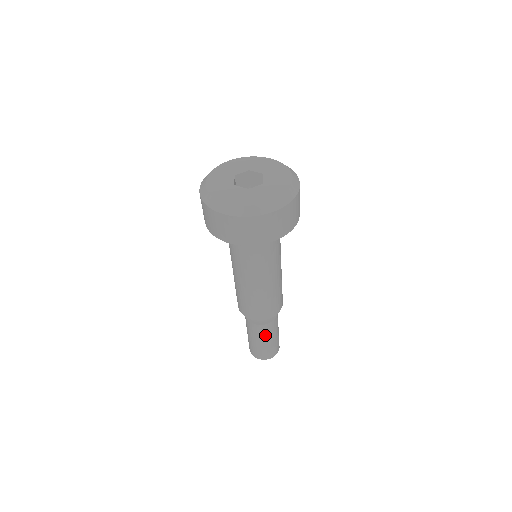
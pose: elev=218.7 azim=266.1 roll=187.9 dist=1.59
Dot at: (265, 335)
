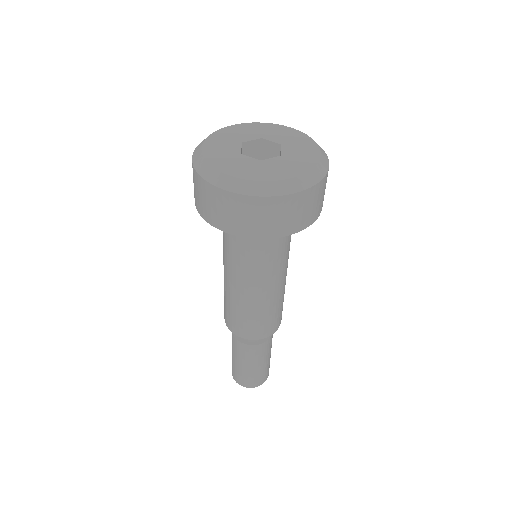
Dot at: (254, 358)
